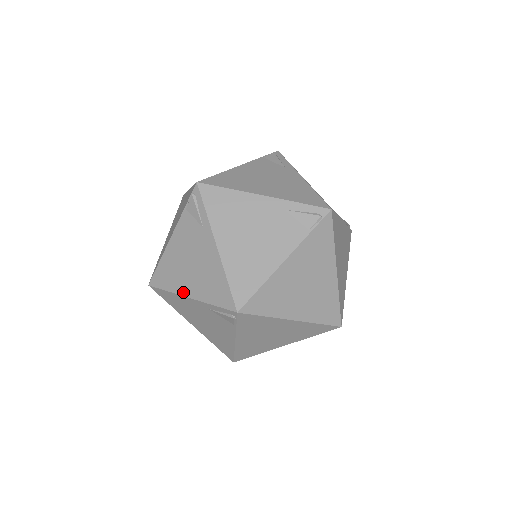
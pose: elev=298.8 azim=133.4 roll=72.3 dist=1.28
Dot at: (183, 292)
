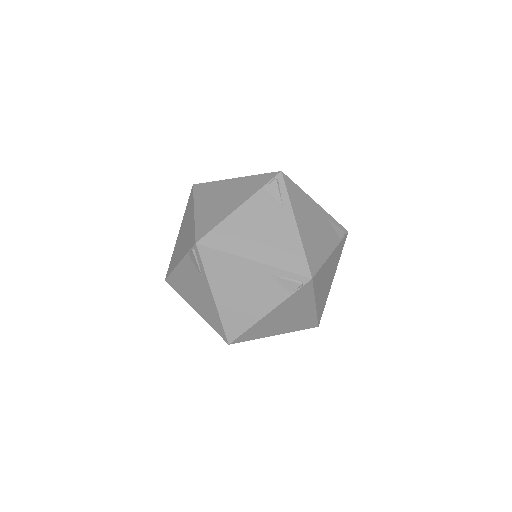
Dot at: (191, 304)
